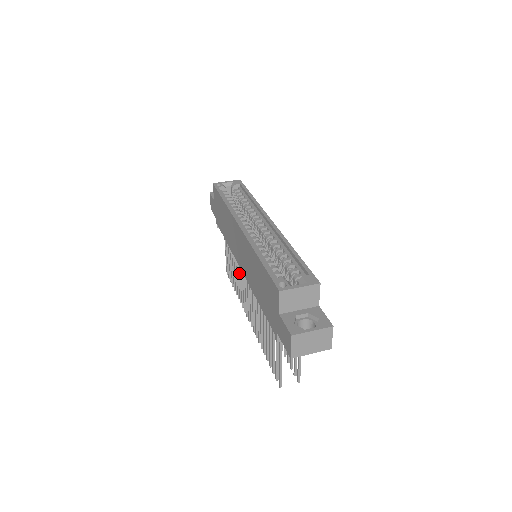
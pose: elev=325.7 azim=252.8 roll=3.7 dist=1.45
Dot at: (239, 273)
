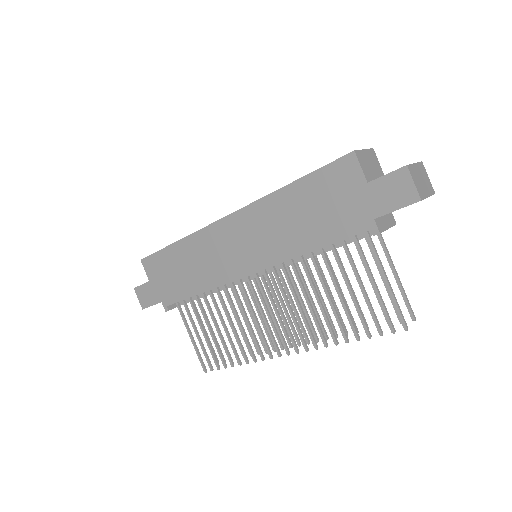
Dot at: (237, 316)
